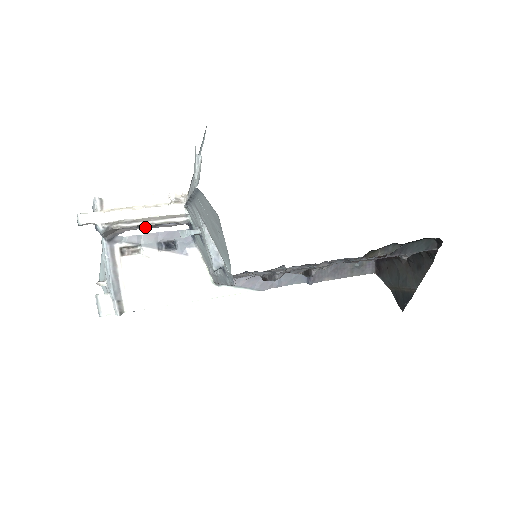
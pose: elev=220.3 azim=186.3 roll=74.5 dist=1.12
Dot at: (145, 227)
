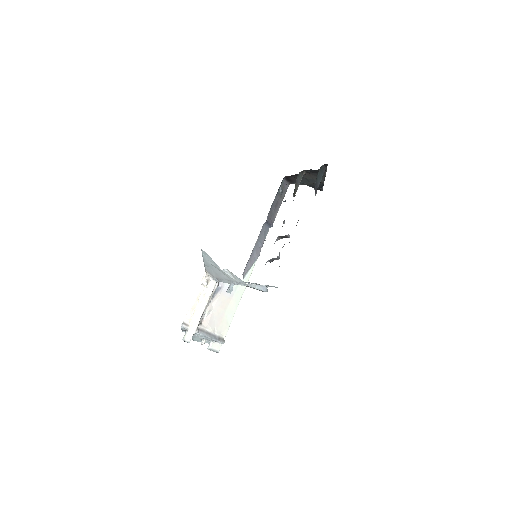
Dot at: occluded
